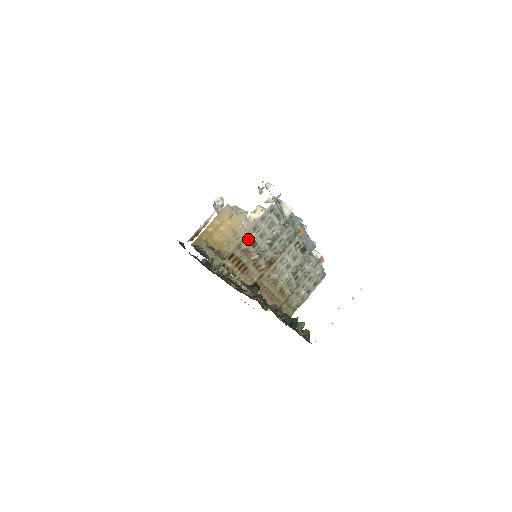
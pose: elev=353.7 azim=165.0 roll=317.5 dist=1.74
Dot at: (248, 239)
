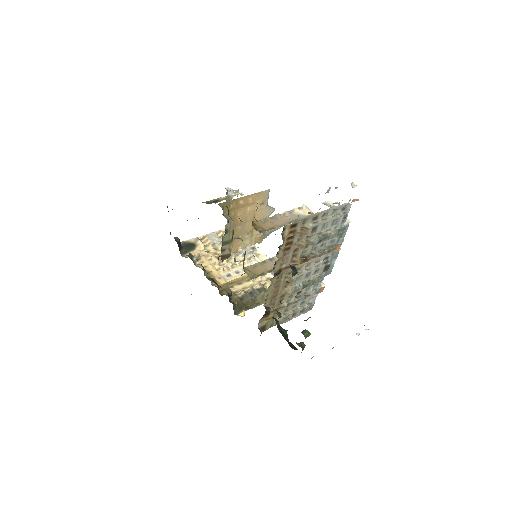
Dot at: (314, 220)
